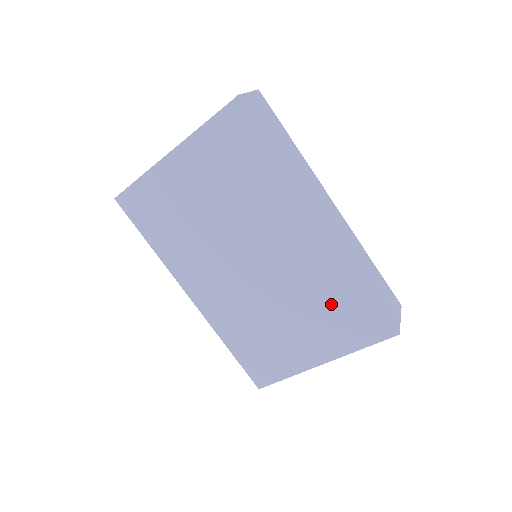
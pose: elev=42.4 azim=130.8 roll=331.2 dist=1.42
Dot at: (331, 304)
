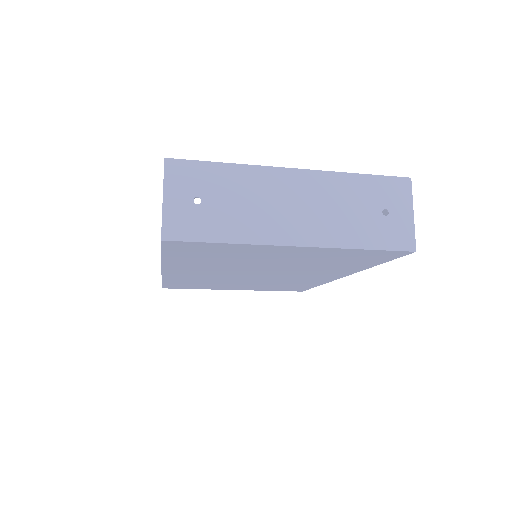
Dot at: (283, 285)
